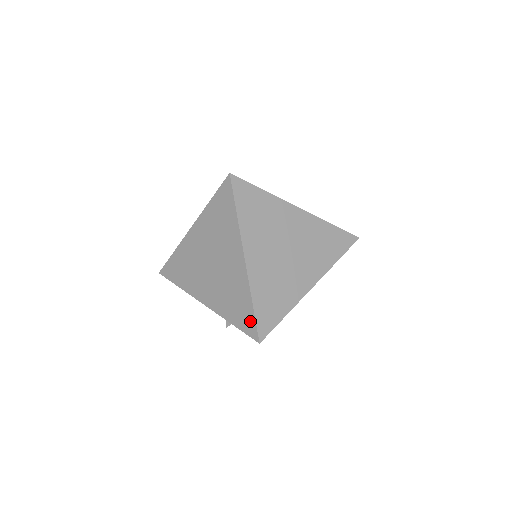
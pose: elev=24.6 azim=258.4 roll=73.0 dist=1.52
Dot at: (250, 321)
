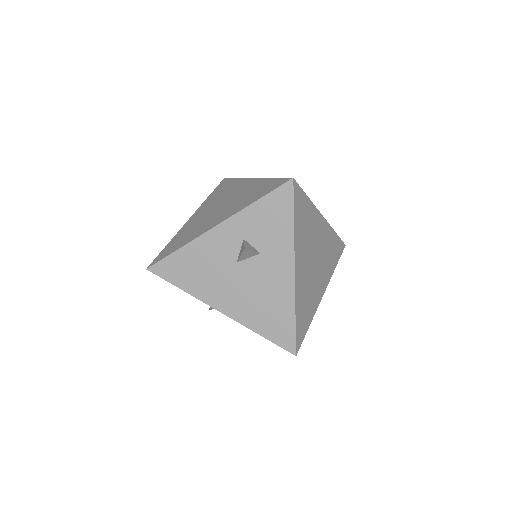
Dot at: (275, 182)
